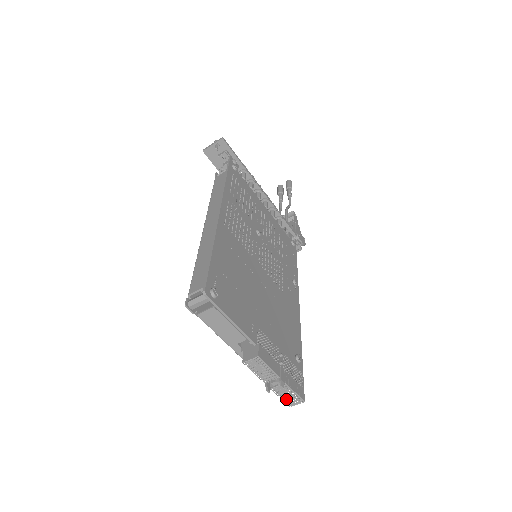
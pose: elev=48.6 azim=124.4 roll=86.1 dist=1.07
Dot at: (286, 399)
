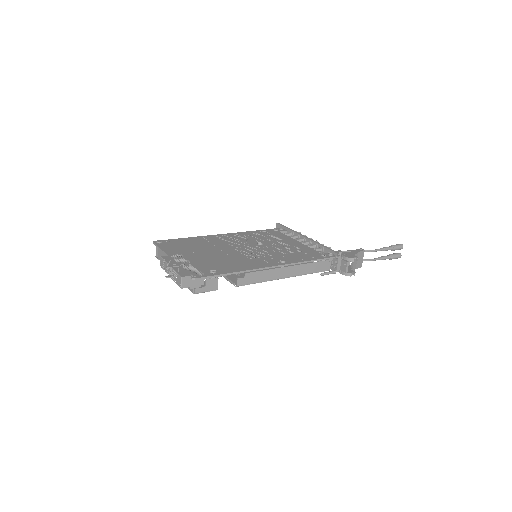
Dot at: (177, 282)
